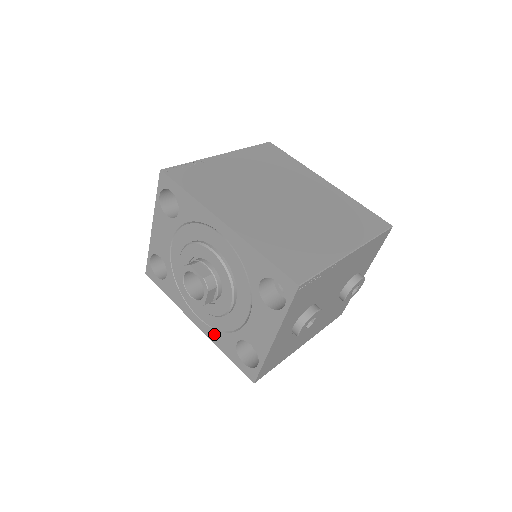
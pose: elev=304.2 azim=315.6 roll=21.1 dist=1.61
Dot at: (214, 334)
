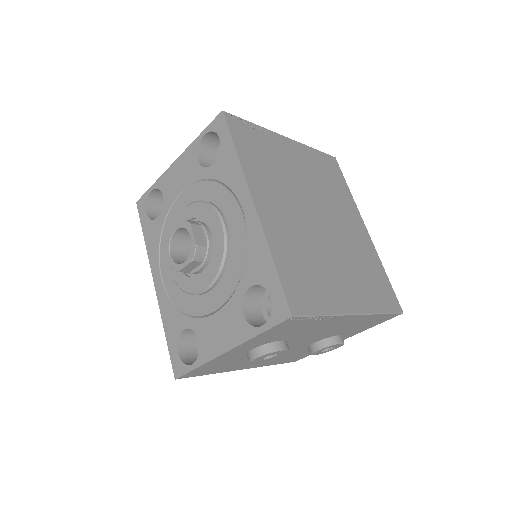
Dot at: (167, 305)
